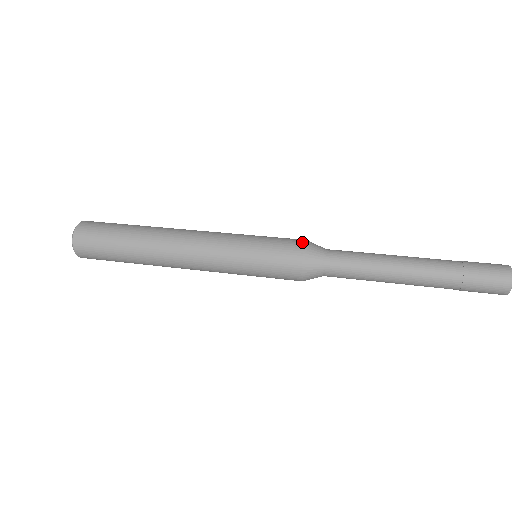
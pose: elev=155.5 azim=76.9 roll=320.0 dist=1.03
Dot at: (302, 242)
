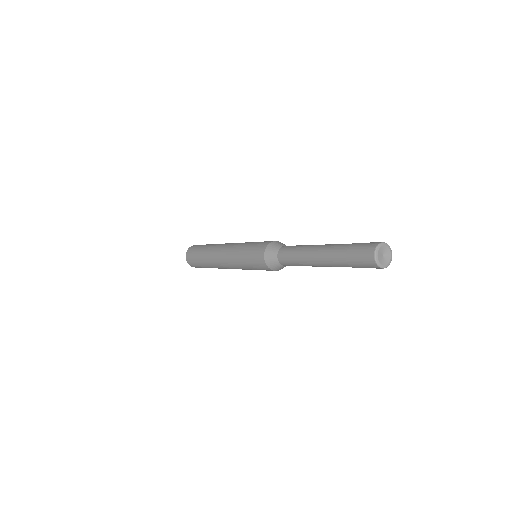
Dot at: (272, 241)
